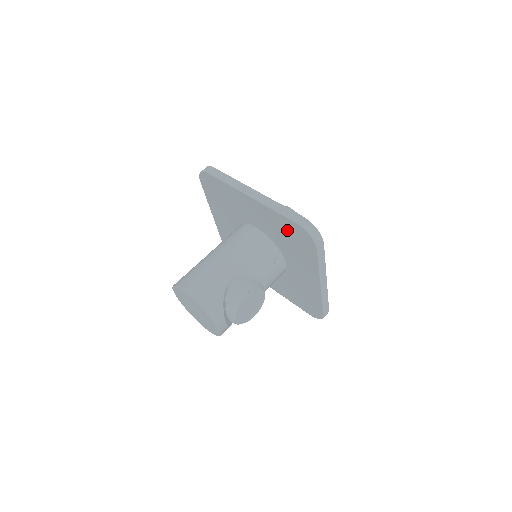
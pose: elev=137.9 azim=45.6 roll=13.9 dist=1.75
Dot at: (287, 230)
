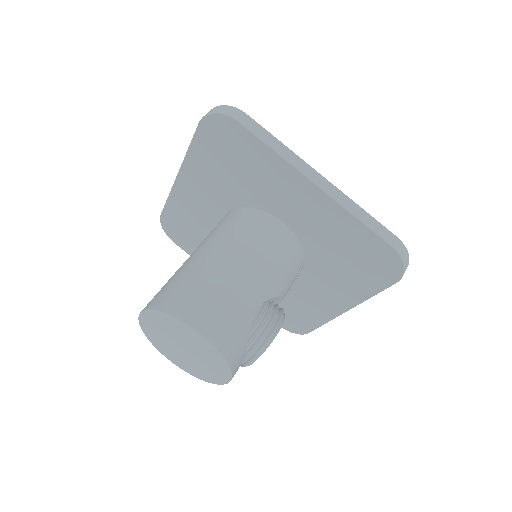
Dot at: (357, 247)
